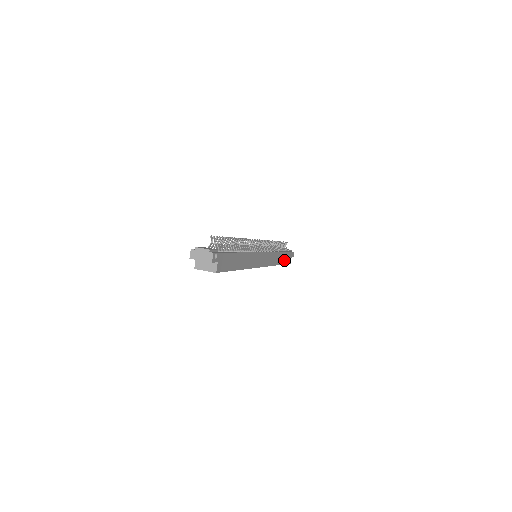
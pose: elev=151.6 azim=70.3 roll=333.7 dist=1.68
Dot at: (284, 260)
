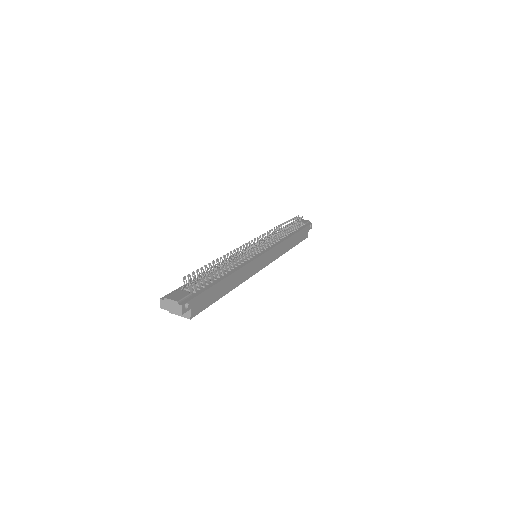
Dot at: (297, 240)
